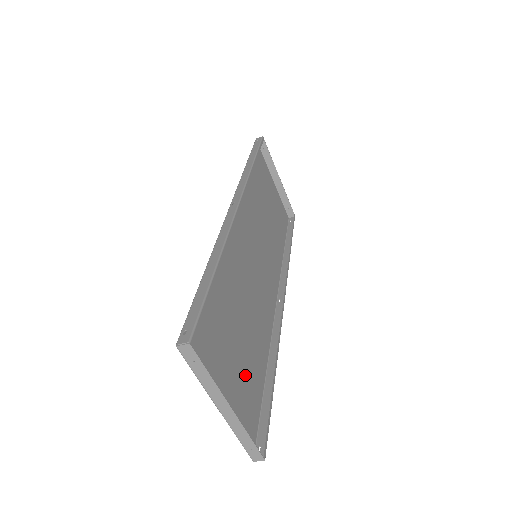
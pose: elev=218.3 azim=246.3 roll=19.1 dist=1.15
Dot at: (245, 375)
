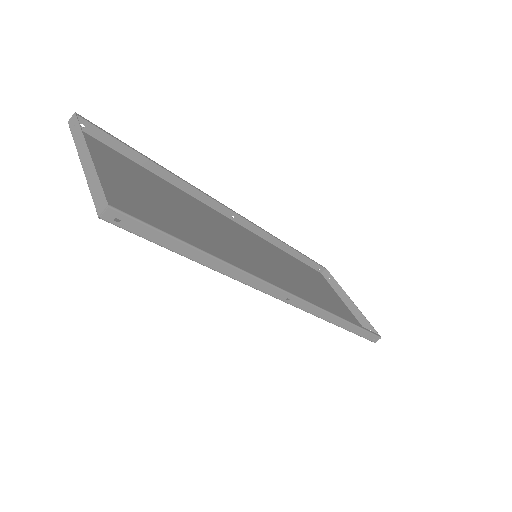
Dot at: (154, 218)
